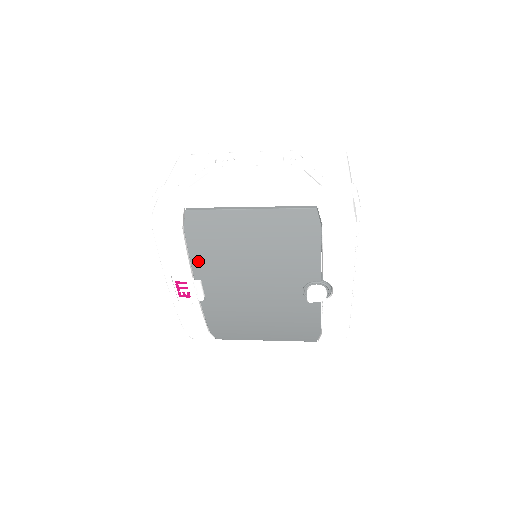
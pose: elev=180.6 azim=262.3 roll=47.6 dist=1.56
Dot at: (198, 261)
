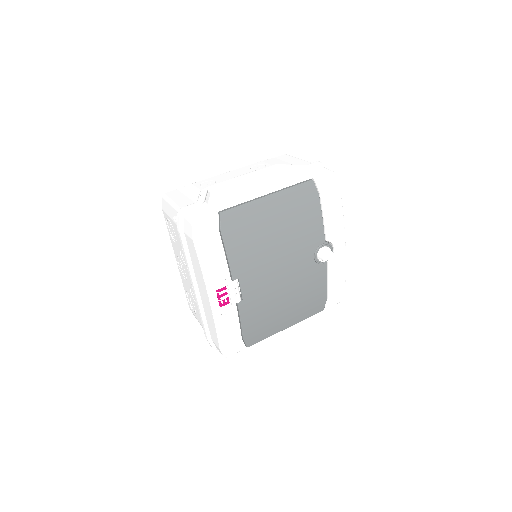
Dot at: (235, 259)
